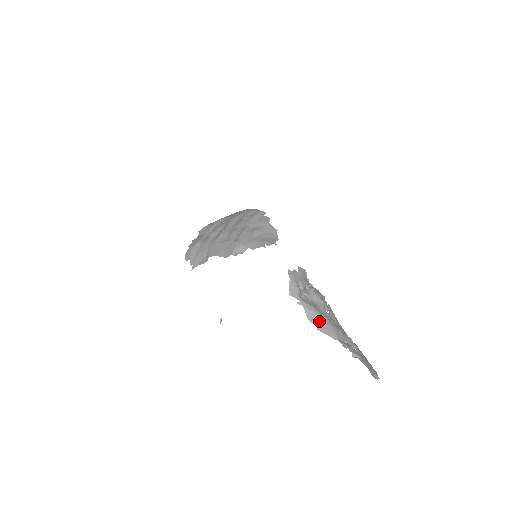
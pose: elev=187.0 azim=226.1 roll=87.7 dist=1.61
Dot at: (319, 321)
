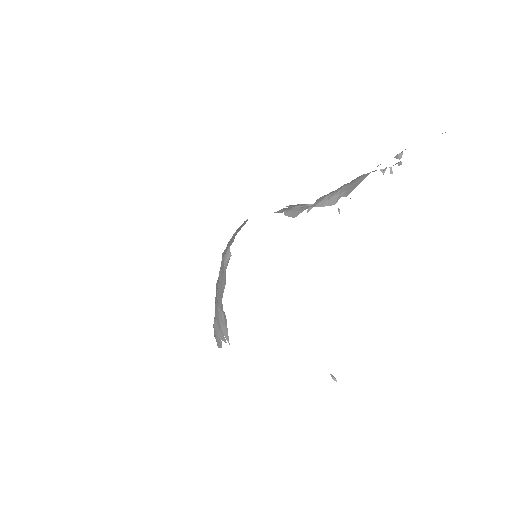
Dot at: (340, 192)
